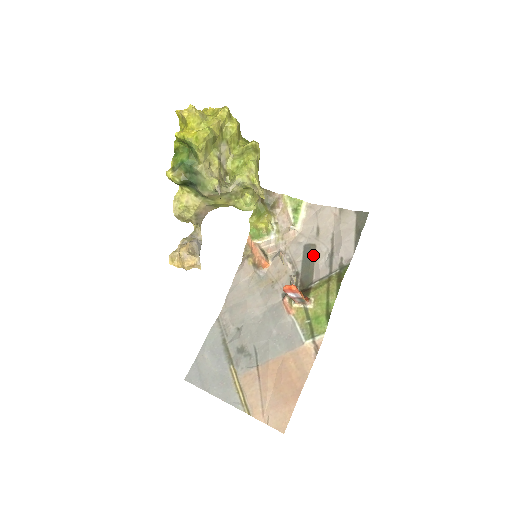
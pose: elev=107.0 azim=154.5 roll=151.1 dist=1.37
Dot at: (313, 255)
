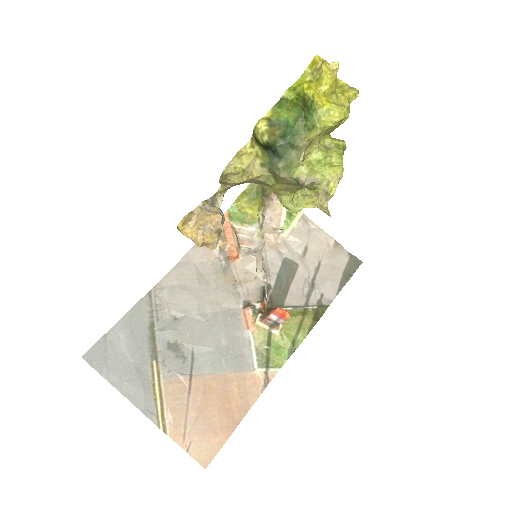
Dot at: (292, 275)
